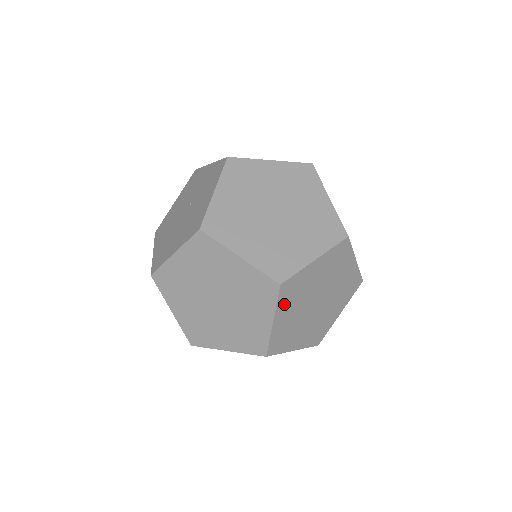
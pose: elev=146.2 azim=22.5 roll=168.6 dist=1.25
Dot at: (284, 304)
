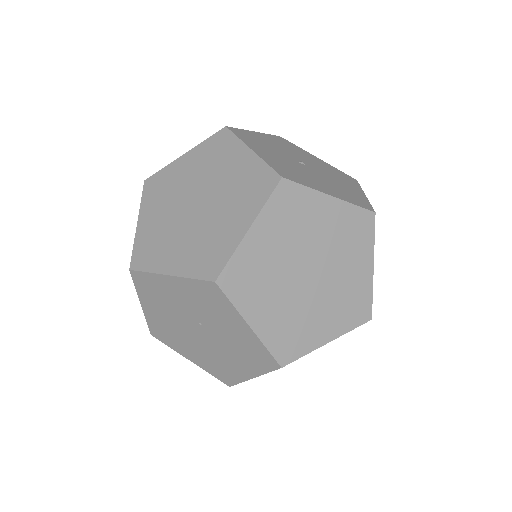
Dot at: occluded
